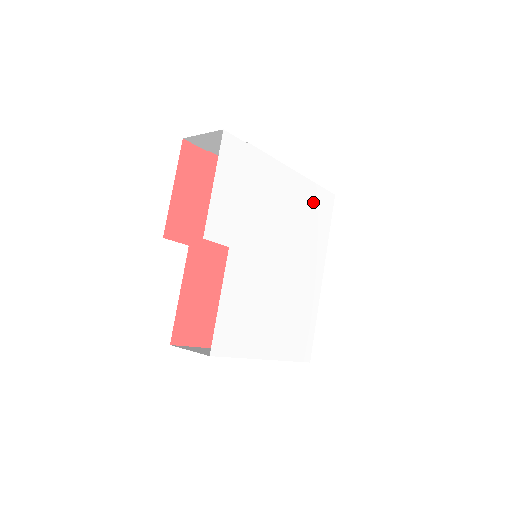
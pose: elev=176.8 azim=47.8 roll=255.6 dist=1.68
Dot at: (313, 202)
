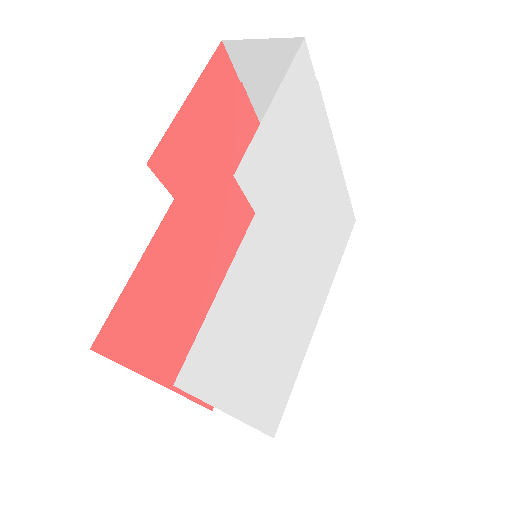
Dot at: (340, 215)
